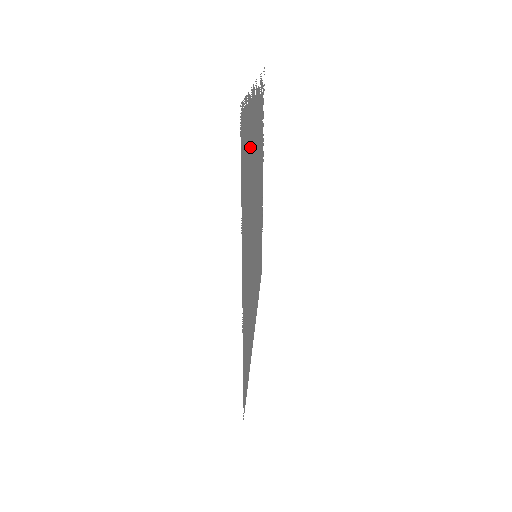
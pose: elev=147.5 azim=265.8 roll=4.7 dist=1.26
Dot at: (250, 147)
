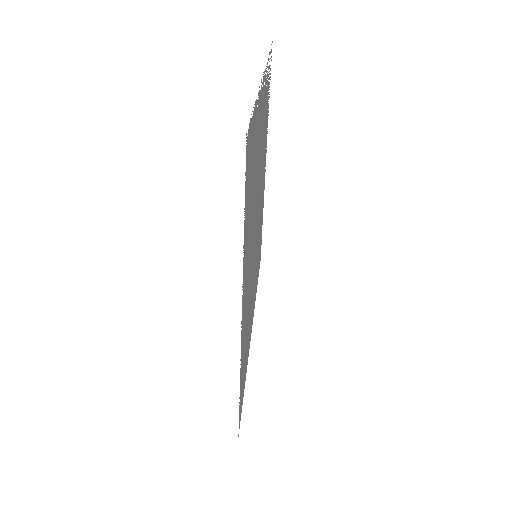
Dot at: (255, 156)
